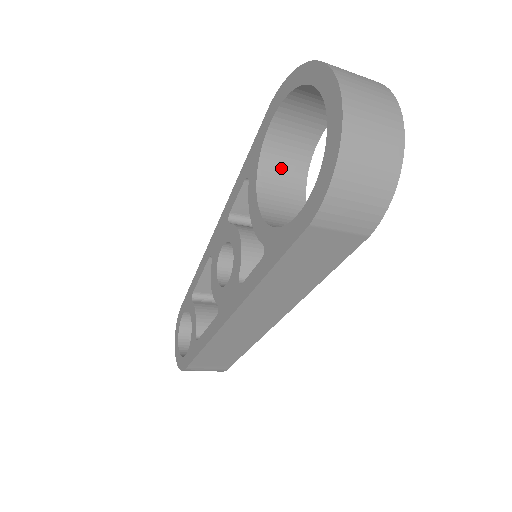
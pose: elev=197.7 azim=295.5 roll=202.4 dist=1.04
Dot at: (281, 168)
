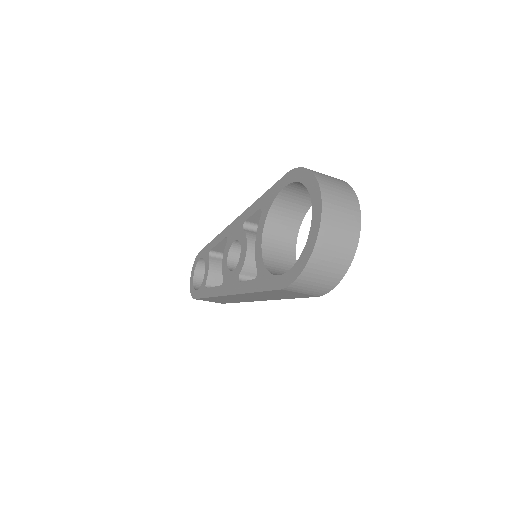
Dot at: (286, 212)
